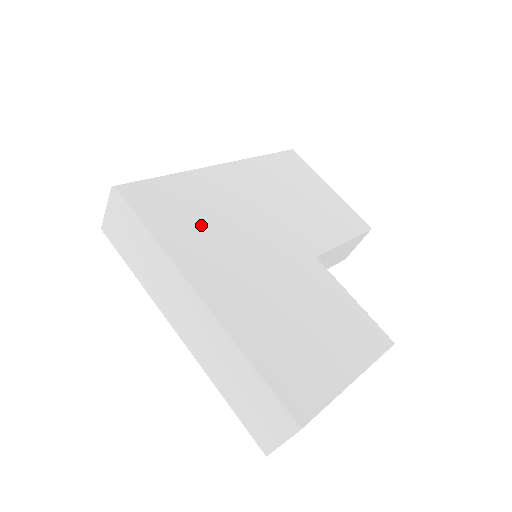
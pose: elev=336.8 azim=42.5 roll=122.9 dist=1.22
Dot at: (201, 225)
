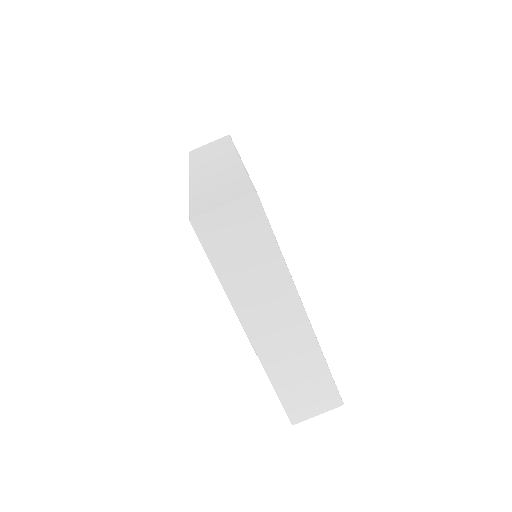
Dot at: occluded
